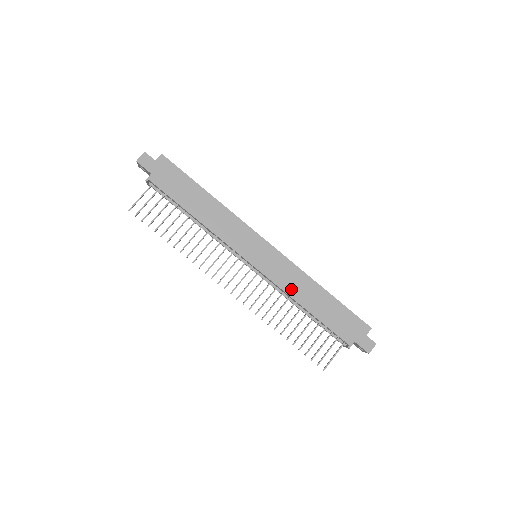
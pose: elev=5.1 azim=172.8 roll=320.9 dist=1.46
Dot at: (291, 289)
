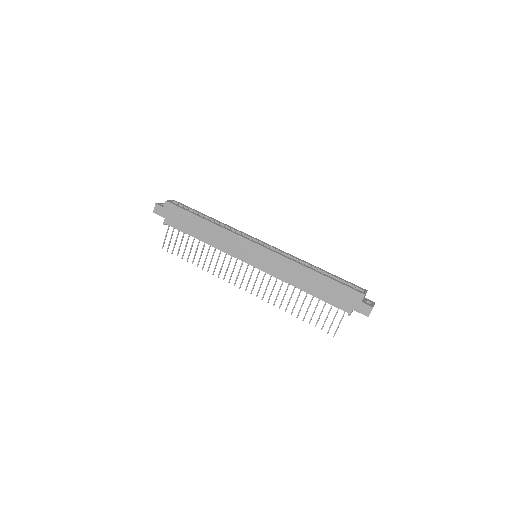
Dot at: (287, 277)
